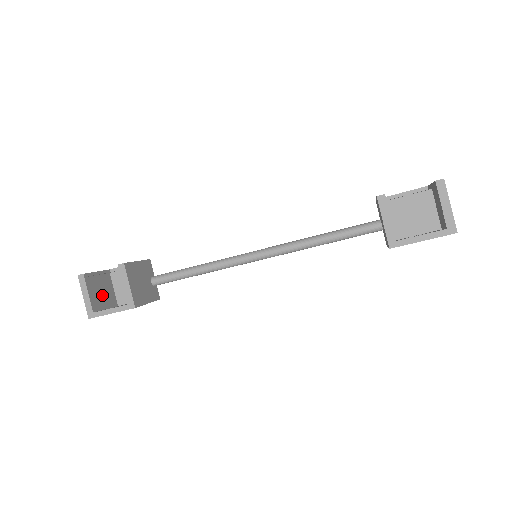
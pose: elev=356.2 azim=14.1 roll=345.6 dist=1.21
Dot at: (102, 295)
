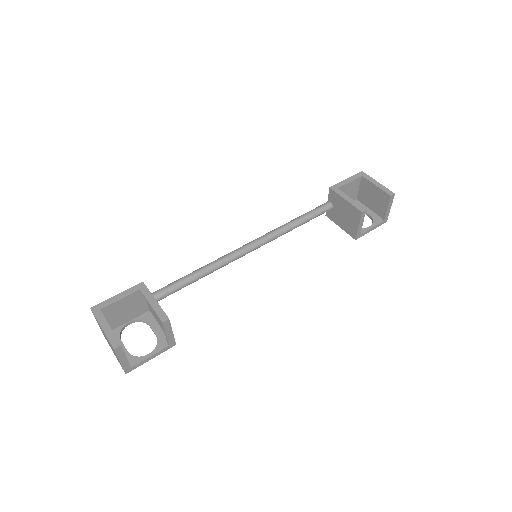
Dot at: occluded
